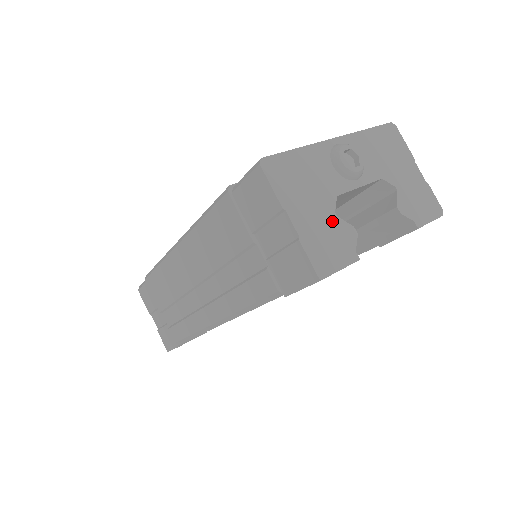
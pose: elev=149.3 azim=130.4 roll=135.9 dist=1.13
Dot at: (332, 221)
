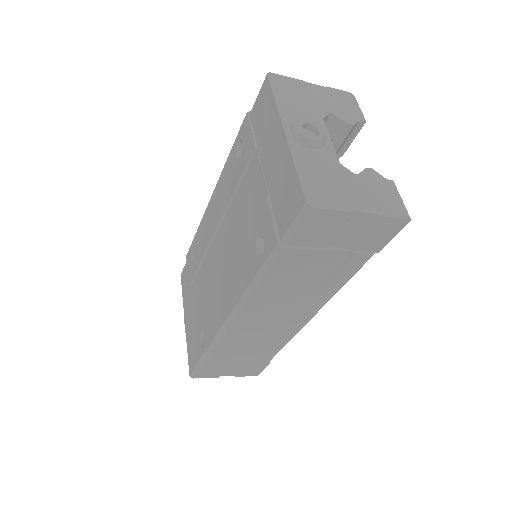
Dot at: (362, 181)
